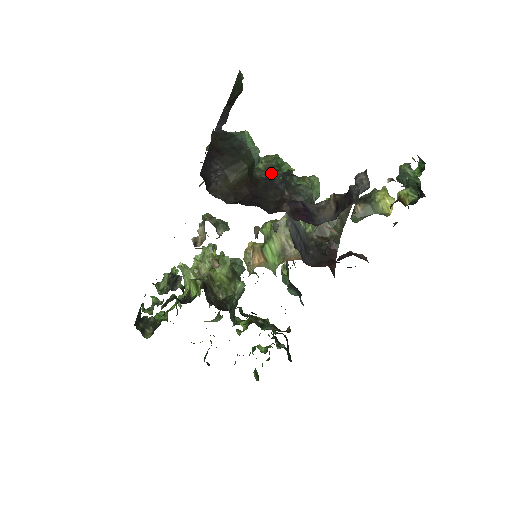
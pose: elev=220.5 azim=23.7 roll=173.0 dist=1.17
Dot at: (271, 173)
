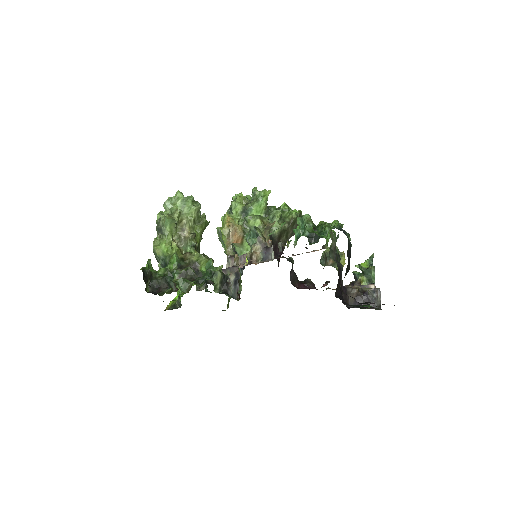
Dot at: occluded
